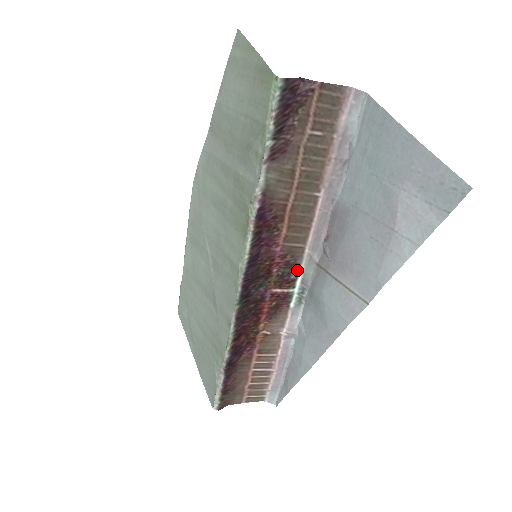
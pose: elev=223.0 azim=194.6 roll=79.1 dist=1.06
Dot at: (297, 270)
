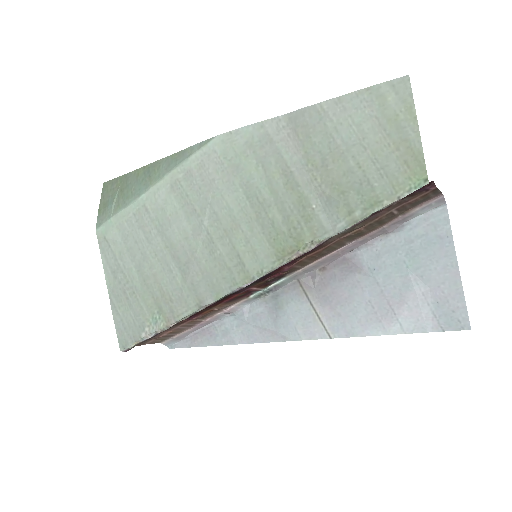
Dot at: (280, 278)
